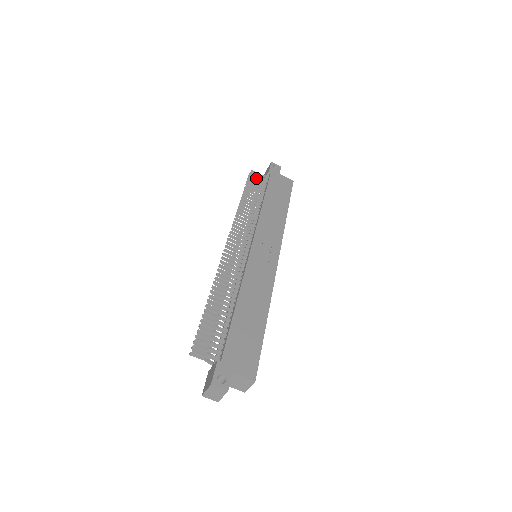
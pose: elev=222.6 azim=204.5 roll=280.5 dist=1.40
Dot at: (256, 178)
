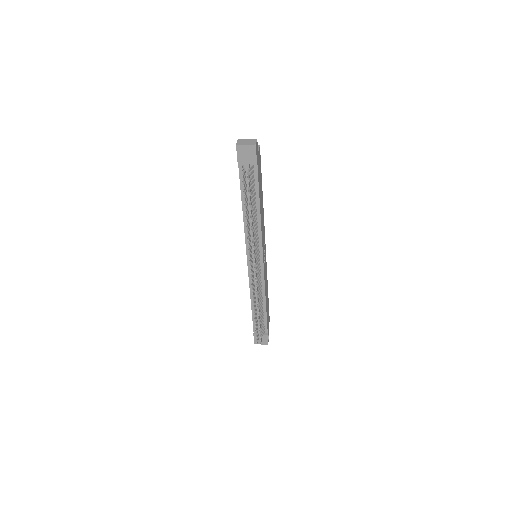
Dot at: occluded
